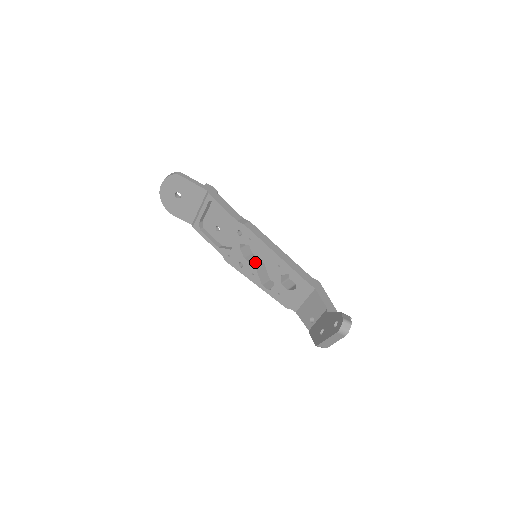
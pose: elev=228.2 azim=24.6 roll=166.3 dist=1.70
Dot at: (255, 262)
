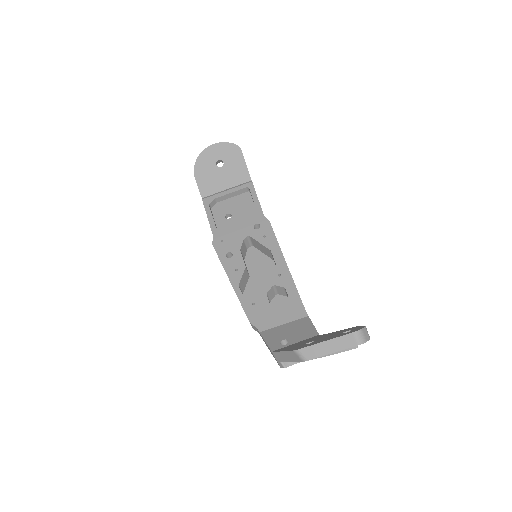
Dot at: (245, 264)
